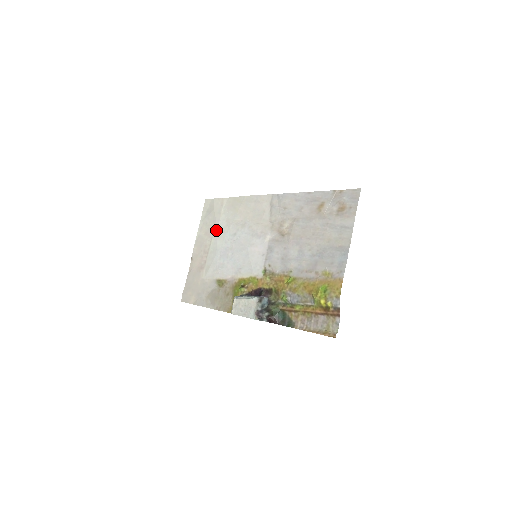
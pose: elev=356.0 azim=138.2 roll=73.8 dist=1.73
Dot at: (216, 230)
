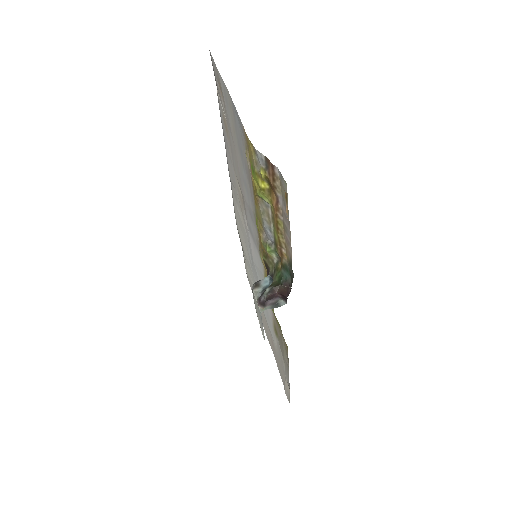
Dot at: occluded
